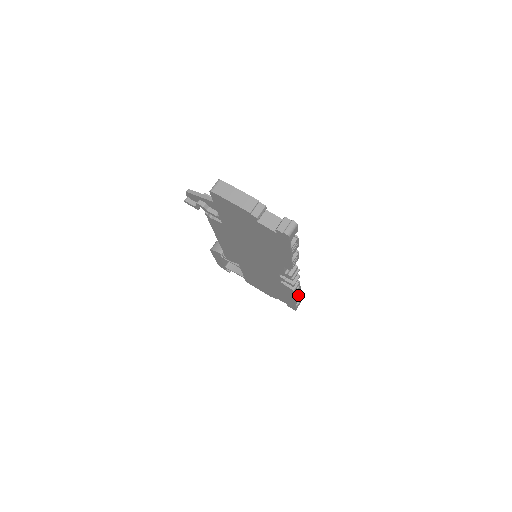
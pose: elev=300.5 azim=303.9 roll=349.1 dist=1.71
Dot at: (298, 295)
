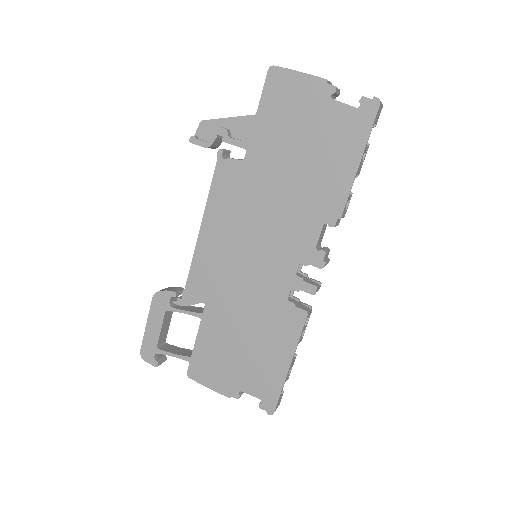
Dot at: (294, 358)
